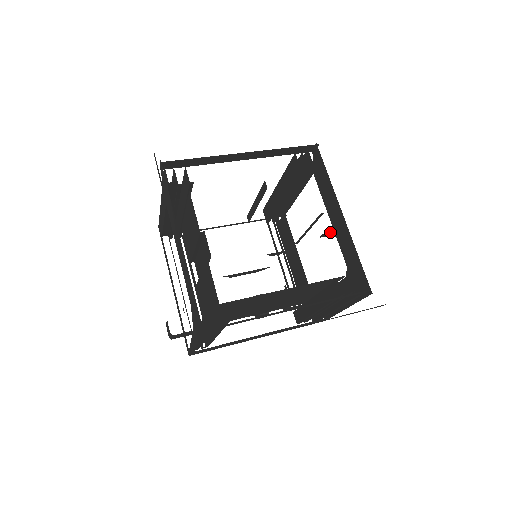
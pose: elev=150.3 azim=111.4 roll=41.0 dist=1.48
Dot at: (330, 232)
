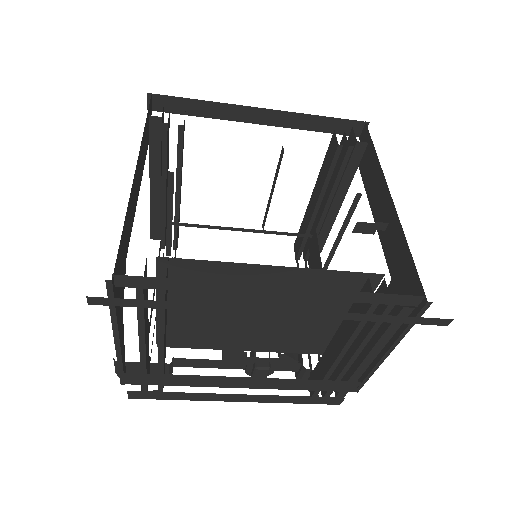
Dot at: occluded
